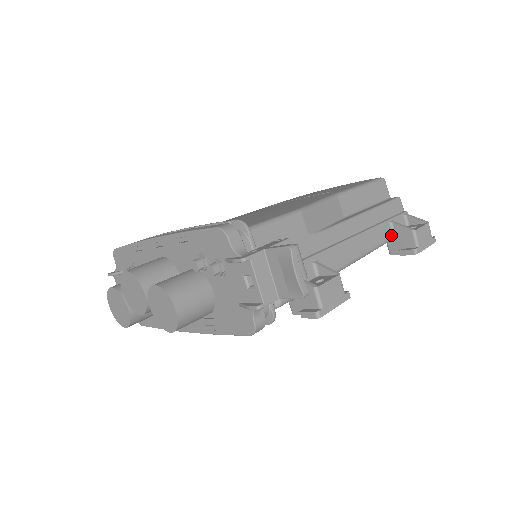
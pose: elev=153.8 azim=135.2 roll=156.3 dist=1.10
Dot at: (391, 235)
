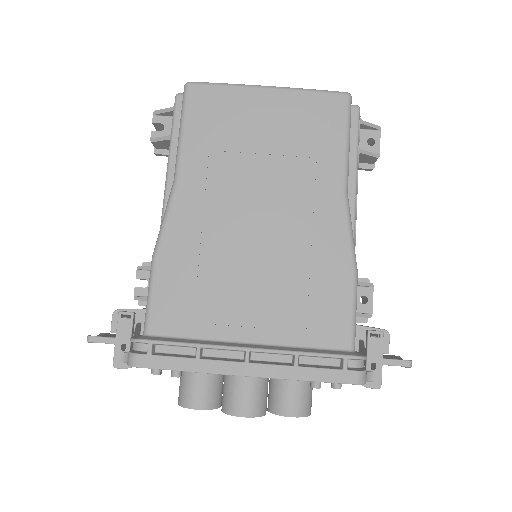
Dot at: occluded
